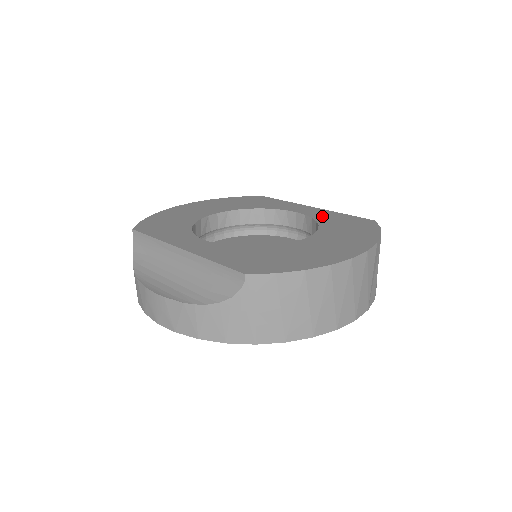
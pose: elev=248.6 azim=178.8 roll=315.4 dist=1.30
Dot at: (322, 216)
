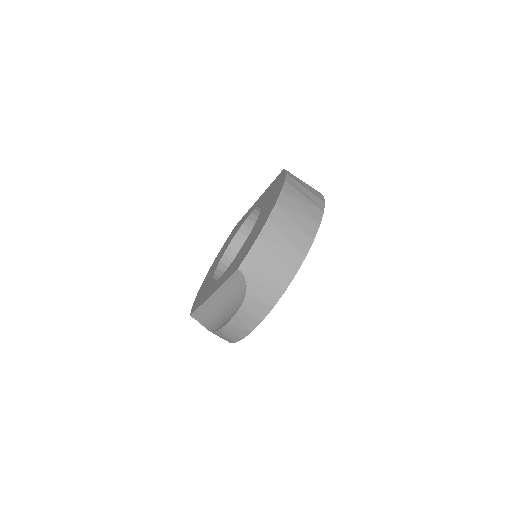
Dot at: (261, 199)
